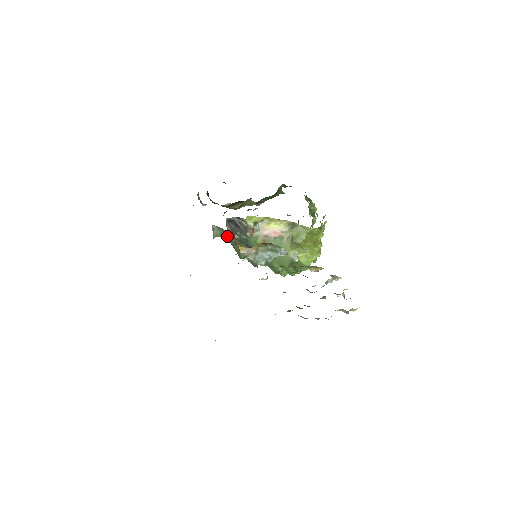
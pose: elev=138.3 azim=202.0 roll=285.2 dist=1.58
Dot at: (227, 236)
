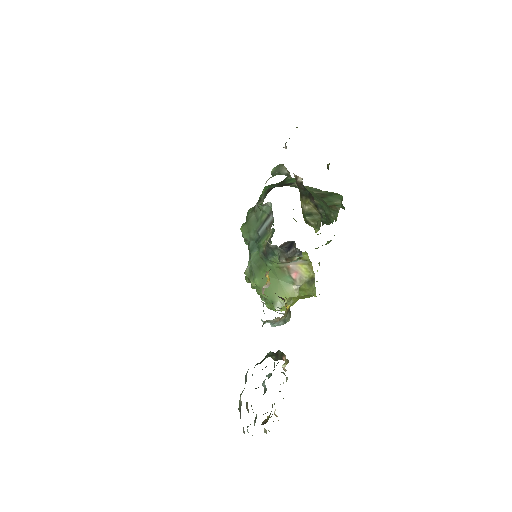
Dot at: (264, 219)
